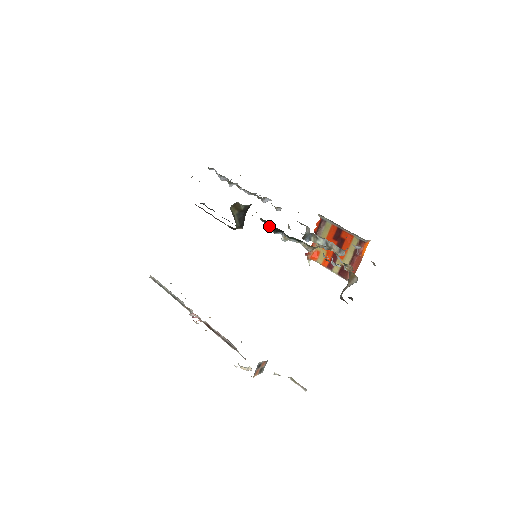
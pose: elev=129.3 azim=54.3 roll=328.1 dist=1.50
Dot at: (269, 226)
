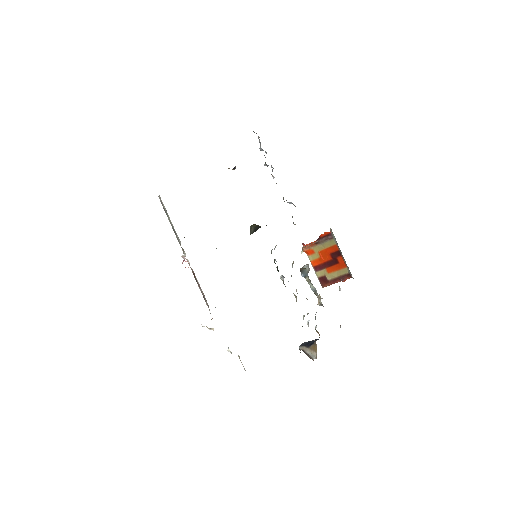
Dot at: occluded
